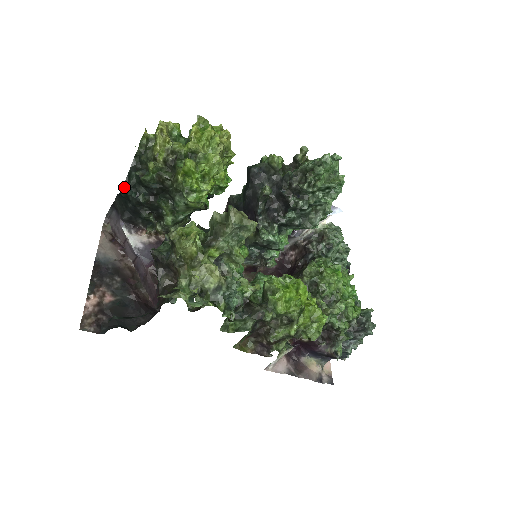
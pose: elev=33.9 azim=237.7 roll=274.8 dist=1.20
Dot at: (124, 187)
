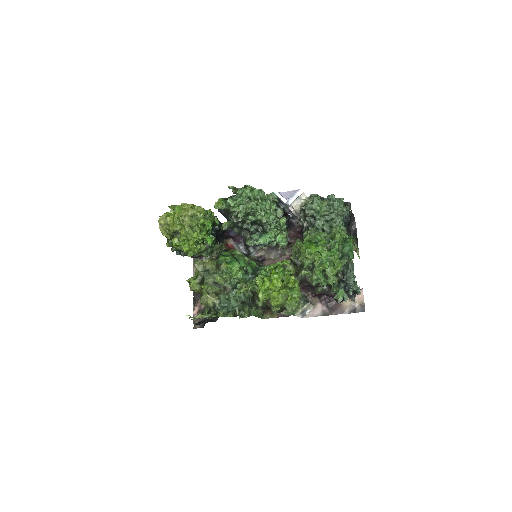
Dot at: occluded
